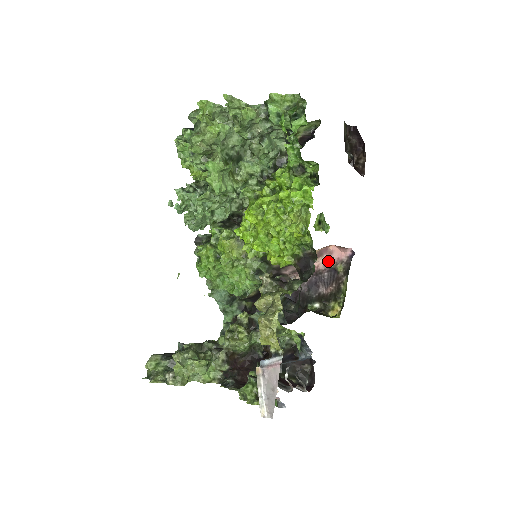
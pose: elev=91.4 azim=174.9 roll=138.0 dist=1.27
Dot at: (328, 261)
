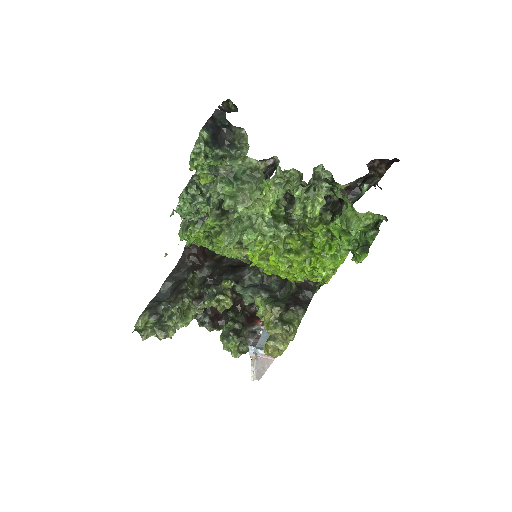
Dot at: occluded
